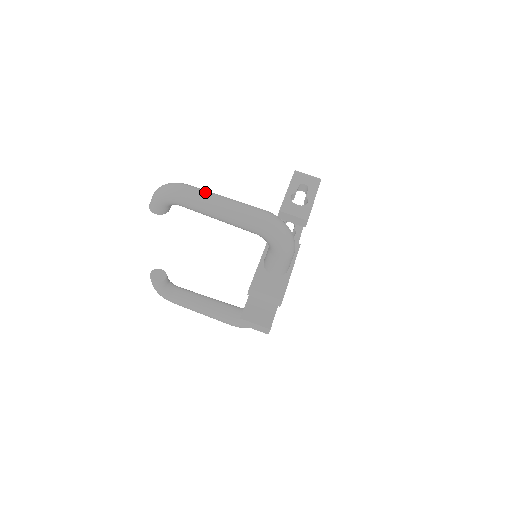
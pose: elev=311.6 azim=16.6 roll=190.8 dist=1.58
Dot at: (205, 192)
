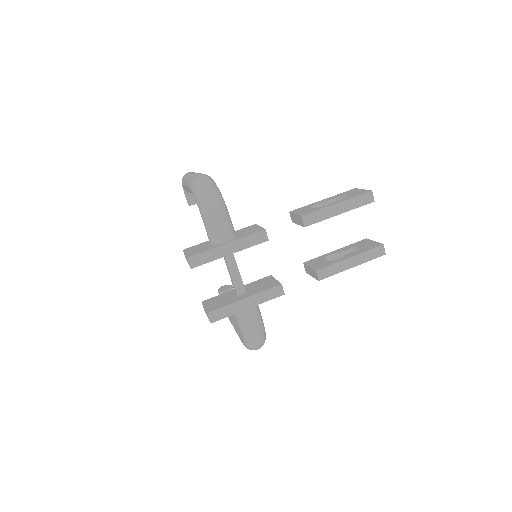
Dot at: (192, 172)
